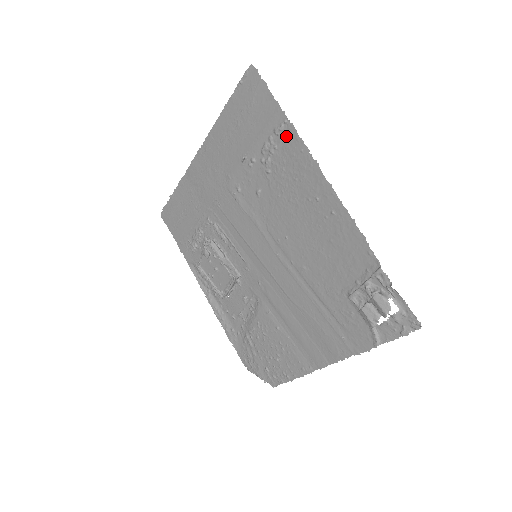
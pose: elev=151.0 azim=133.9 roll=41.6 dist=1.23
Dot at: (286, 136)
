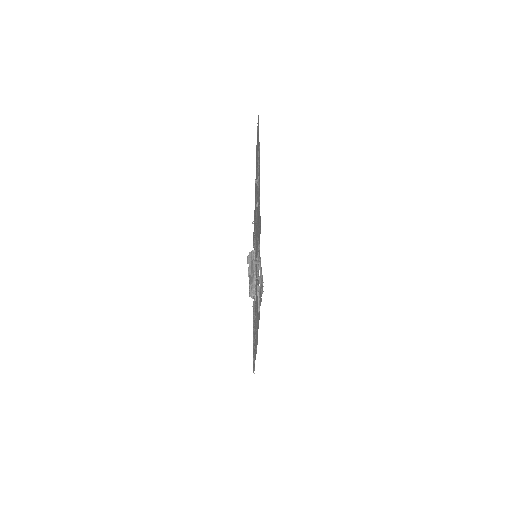
Dot at: (259, 157)
